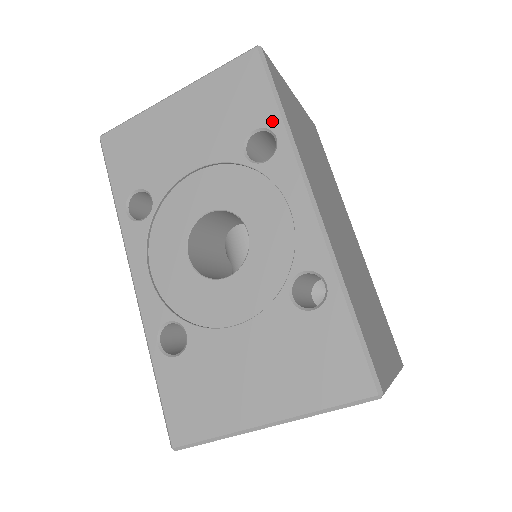
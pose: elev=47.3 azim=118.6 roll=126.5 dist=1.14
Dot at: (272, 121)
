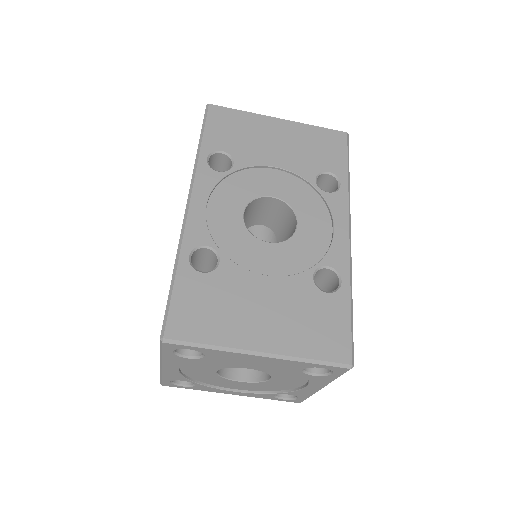
Dot at: (341, 174)
